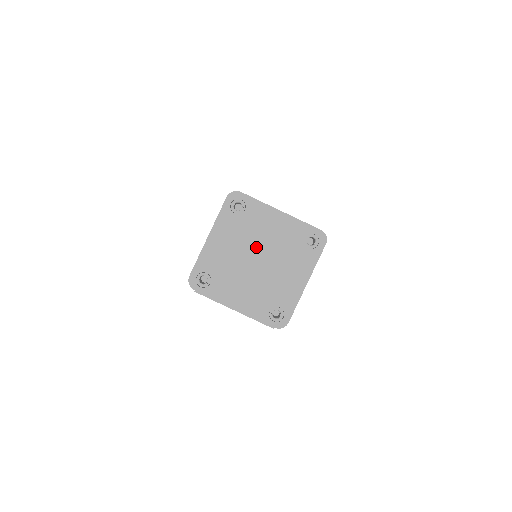
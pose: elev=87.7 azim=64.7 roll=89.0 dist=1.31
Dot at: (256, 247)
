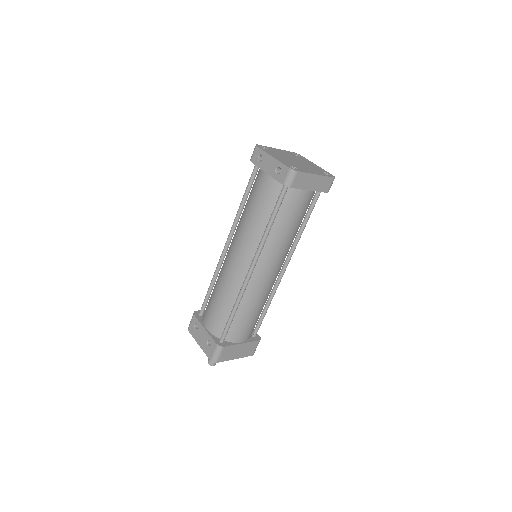
Dot at: (298, 160)
